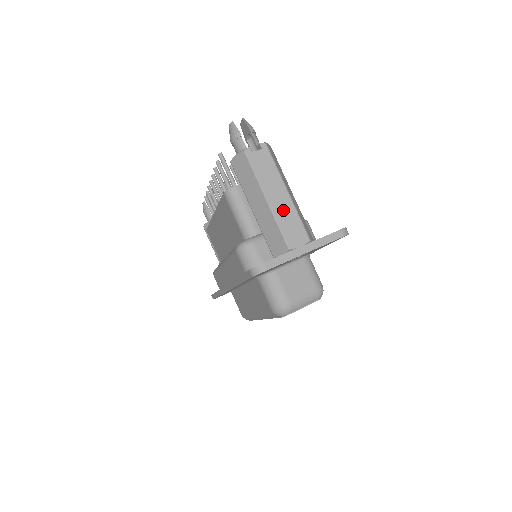
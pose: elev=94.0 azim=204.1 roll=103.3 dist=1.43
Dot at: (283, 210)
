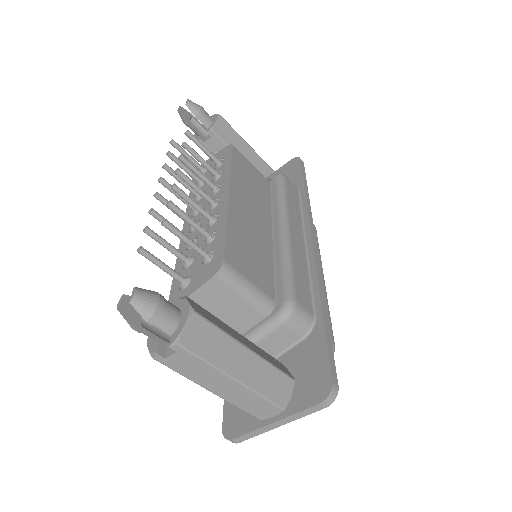
Dot at: (237, 396)
